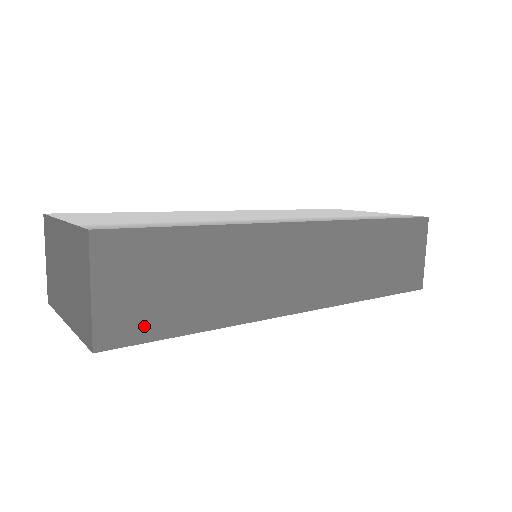
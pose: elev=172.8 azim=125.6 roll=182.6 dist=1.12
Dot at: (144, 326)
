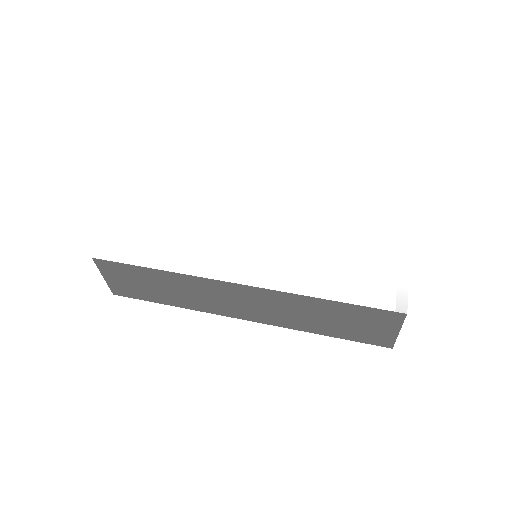
Dot at: (135, 294)
